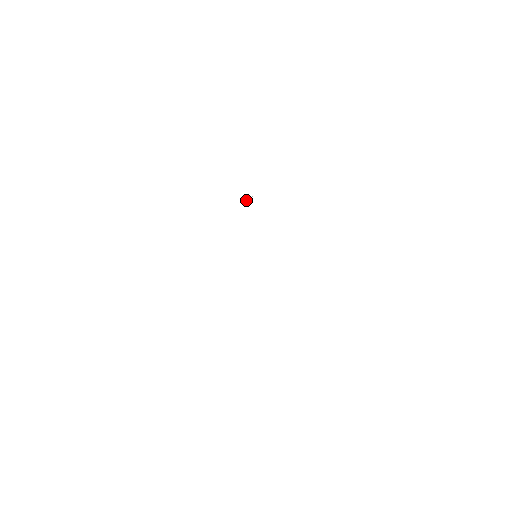
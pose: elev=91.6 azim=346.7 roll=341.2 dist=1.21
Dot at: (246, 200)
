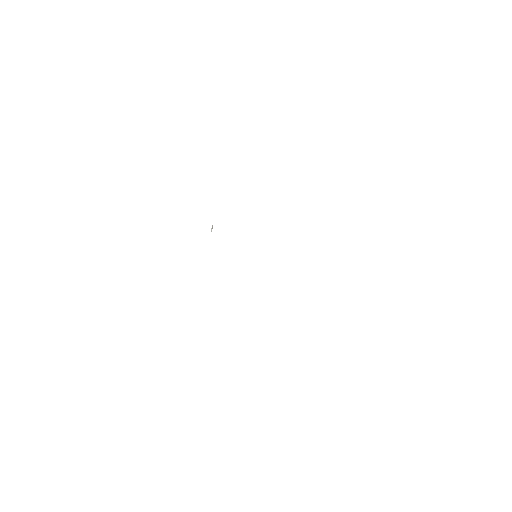
Dot at: (211, 230)
